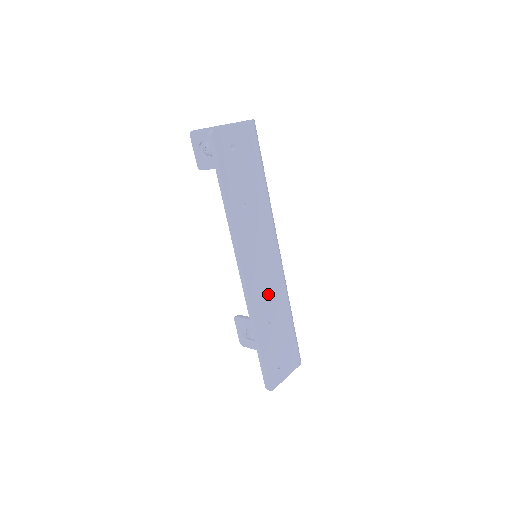
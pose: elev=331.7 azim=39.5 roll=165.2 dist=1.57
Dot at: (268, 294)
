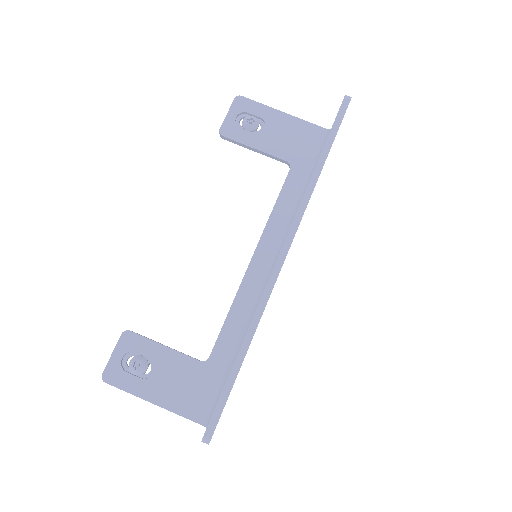
Dot at: occluded
